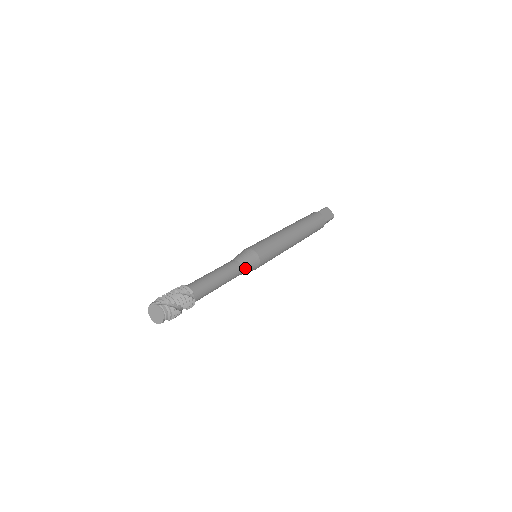
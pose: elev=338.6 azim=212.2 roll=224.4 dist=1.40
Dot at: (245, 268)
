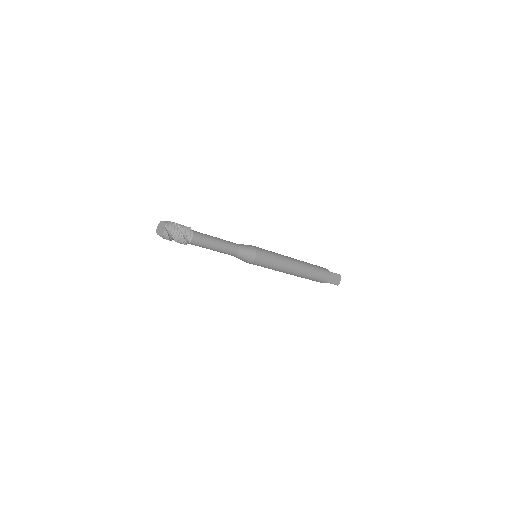
Dot at: (242, 247)
